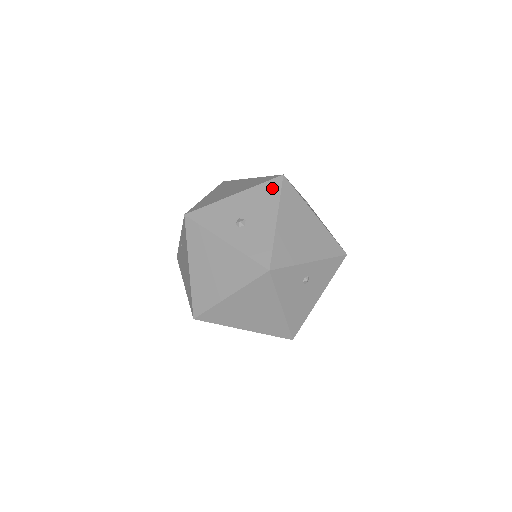
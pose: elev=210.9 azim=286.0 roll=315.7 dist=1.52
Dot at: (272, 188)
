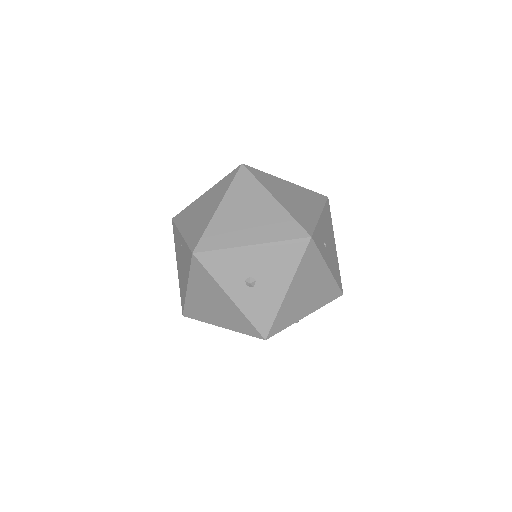
Dot at: (294, 251)
